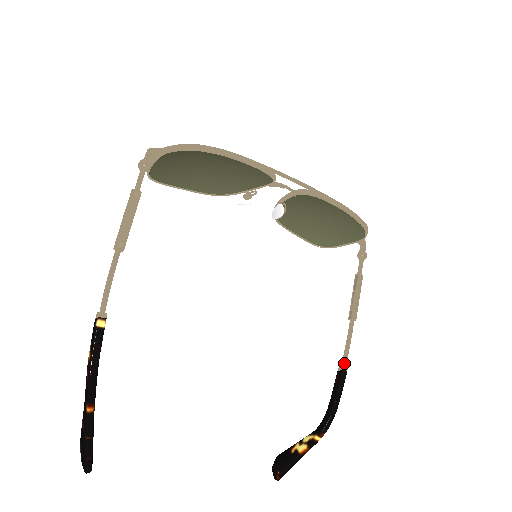
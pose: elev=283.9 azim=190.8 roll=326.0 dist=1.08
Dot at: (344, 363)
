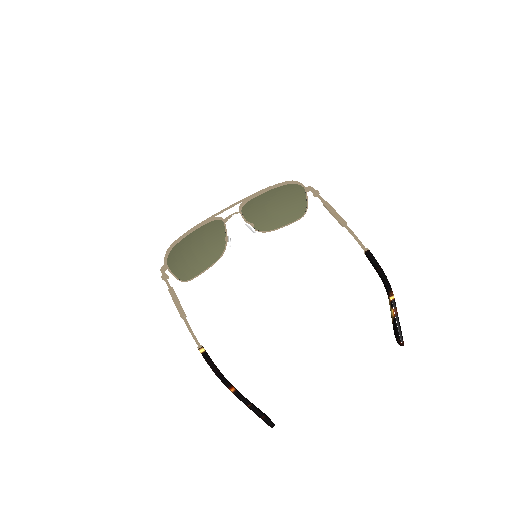
Dot at: (363, 248)
